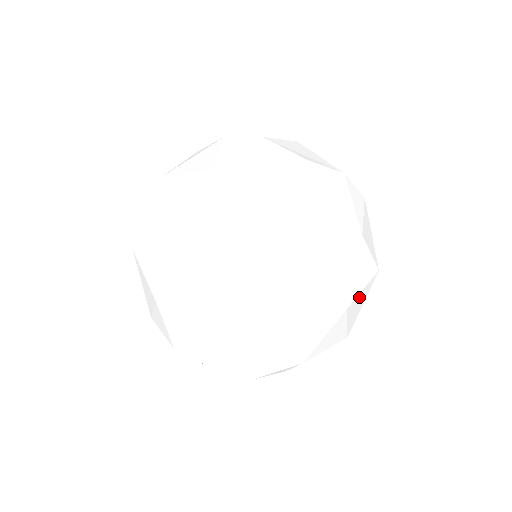
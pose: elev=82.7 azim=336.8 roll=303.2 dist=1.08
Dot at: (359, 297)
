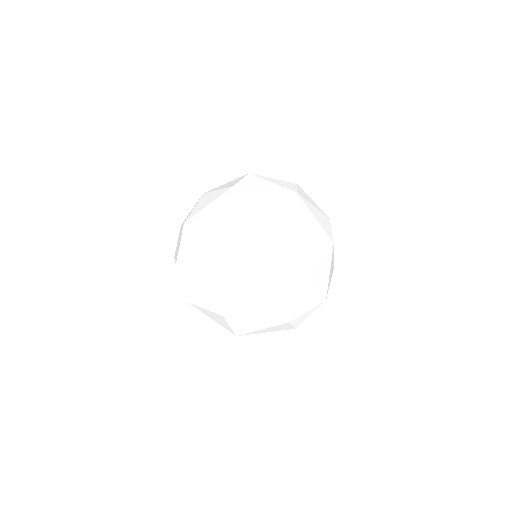
Dot at: (333, 258)
